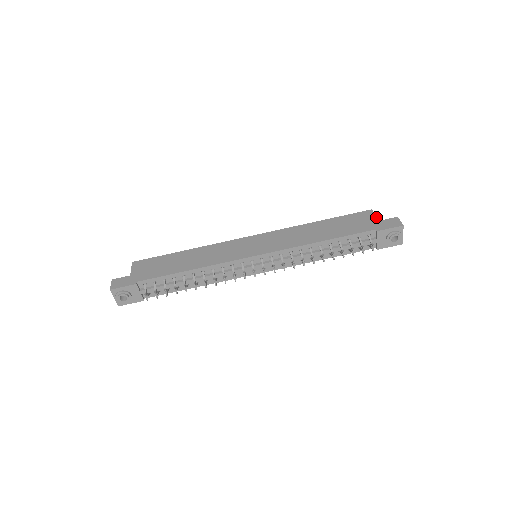
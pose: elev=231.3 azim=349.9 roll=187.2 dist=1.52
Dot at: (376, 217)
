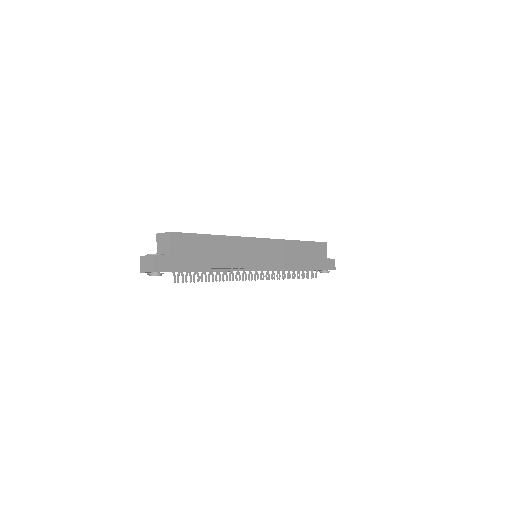
Dot at: occluded
